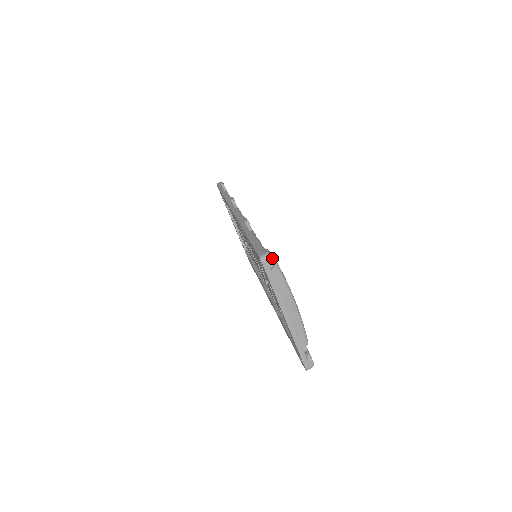
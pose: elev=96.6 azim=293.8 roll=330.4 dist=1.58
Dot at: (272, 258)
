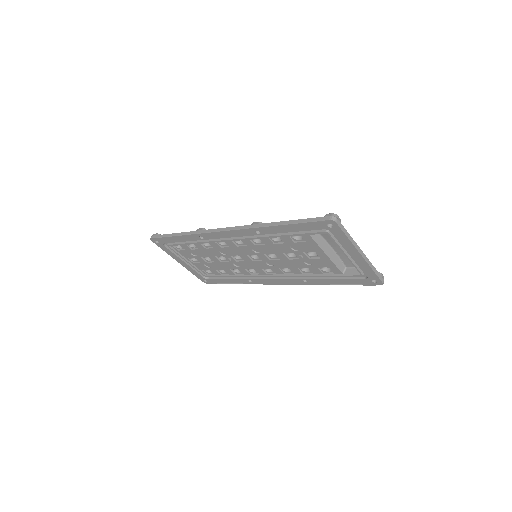
Dot at: occluded
